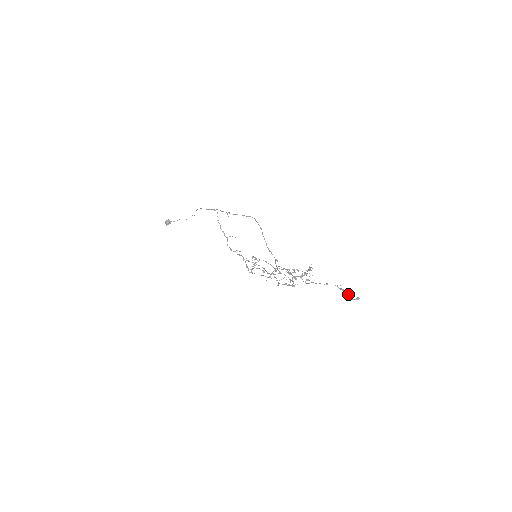
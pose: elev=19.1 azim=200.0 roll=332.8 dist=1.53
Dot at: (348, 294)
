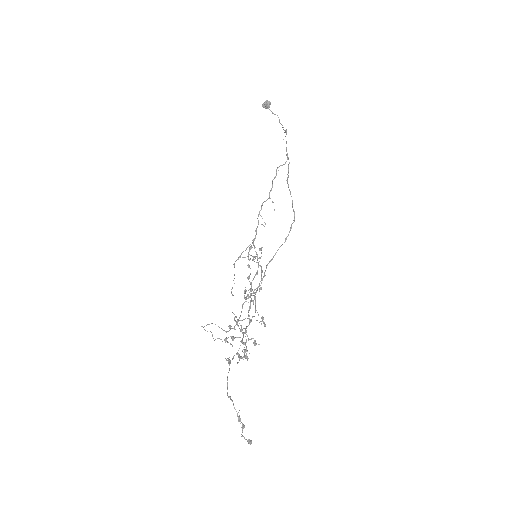
Dot at: (243, 428)
